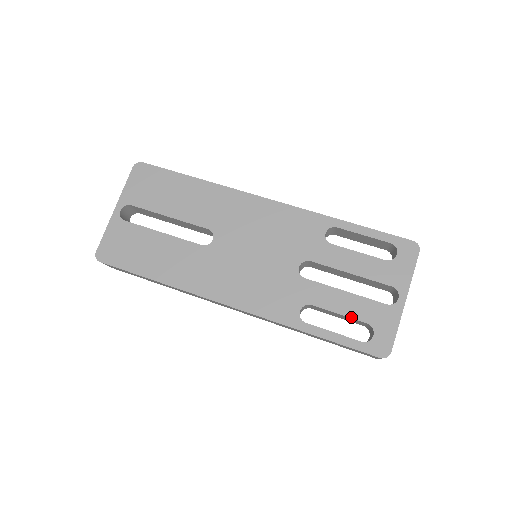
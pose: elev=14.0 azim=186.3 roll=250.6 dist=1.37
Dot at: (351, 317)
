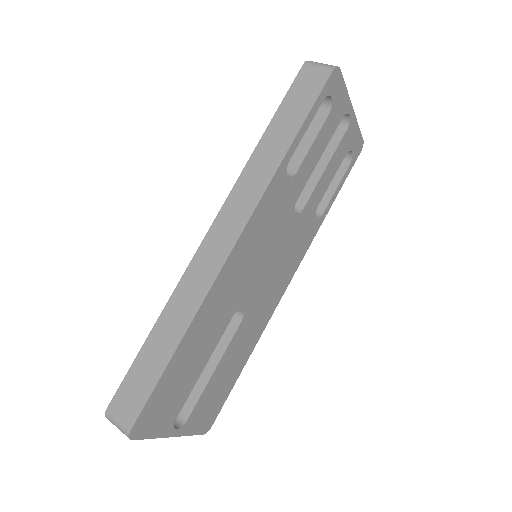
Dot at: occluded
